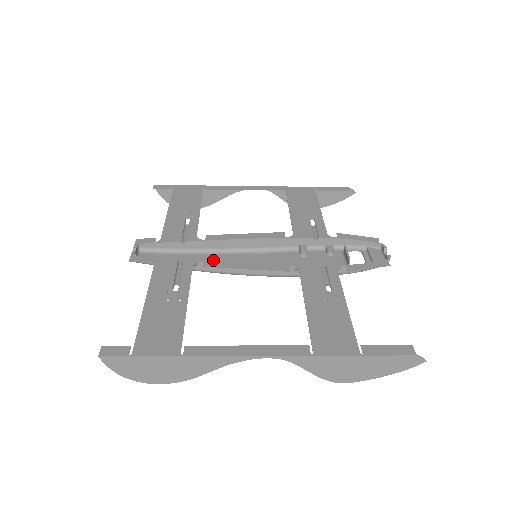
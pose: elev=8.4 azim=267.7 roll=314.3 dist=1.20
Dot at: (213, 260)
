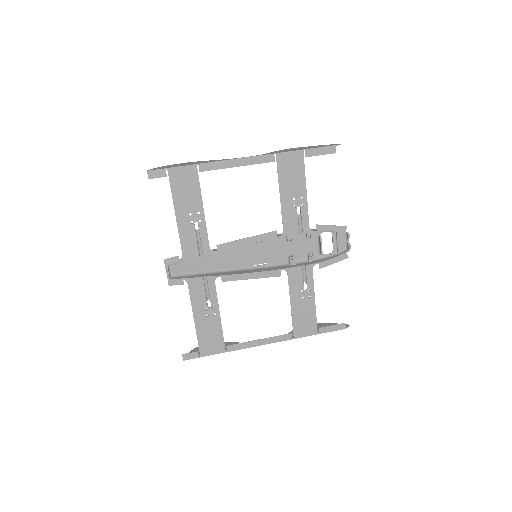
Dot at: (224, 257)
